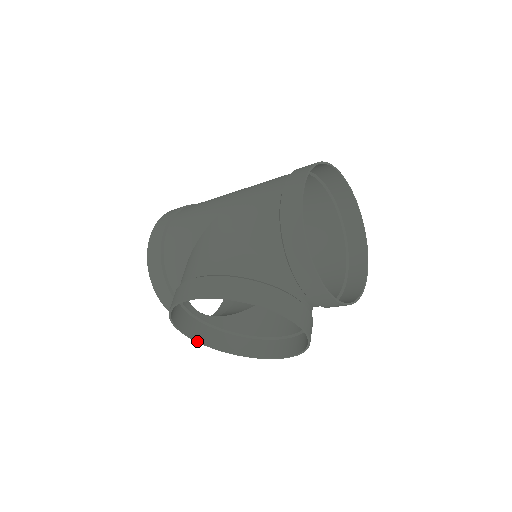
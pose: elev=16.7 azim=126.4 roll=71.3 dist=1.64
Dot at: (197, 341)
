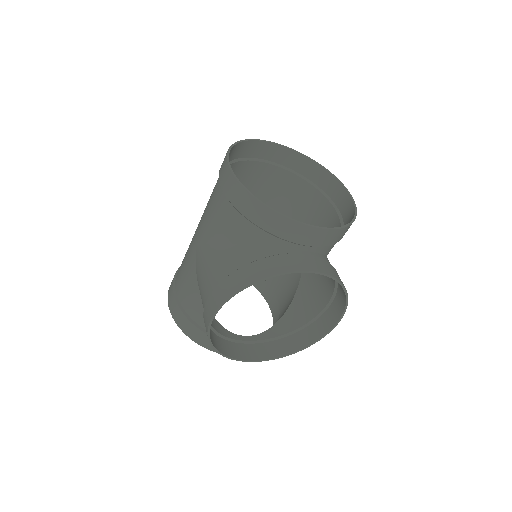
Dot at: (263, 360)
